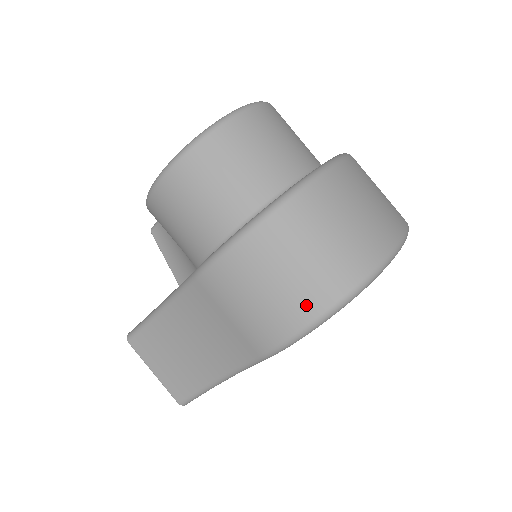
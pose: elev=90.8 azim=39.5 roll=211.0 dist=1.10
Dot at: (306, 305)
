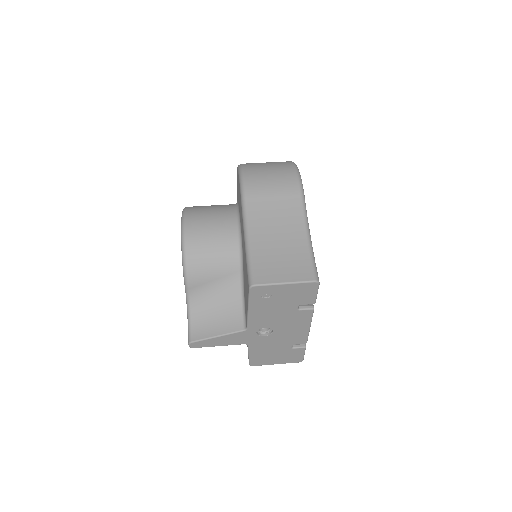
Dot at: (286, 166)
